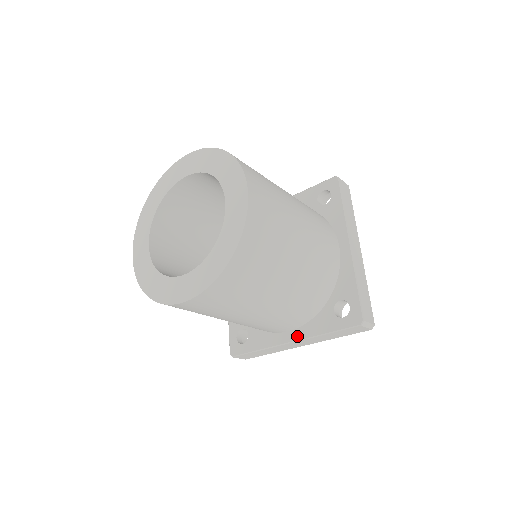
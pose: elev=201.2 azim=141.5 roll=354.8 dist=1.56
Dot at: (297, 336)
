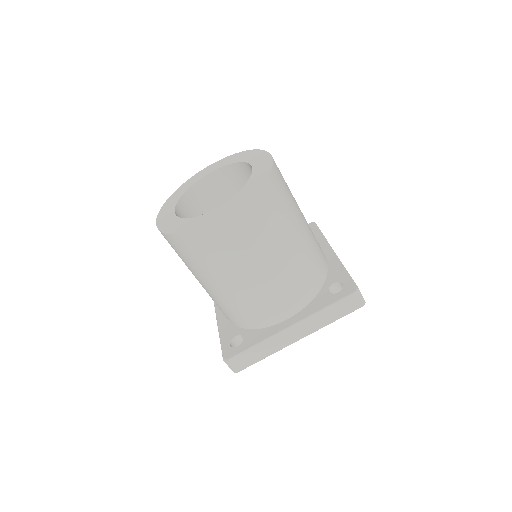
Dot at: (296, 319)
